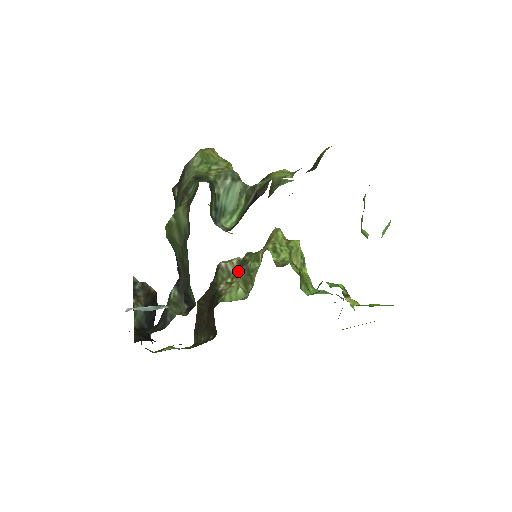
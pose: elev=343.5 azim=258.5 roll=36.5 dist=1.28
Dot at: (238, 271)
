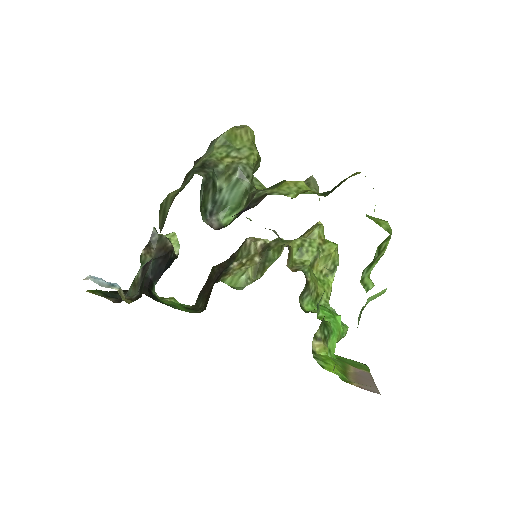
Dot at: (256, 255)
